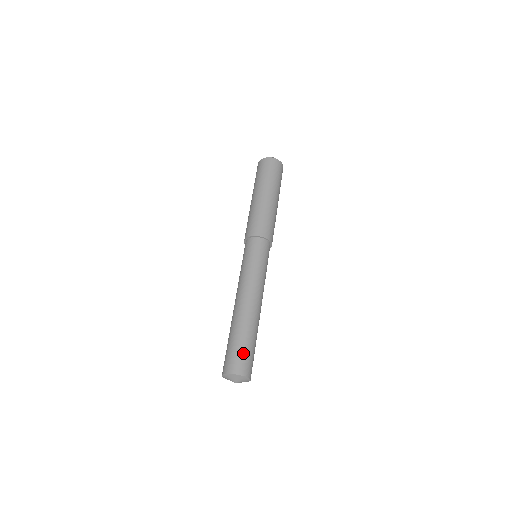
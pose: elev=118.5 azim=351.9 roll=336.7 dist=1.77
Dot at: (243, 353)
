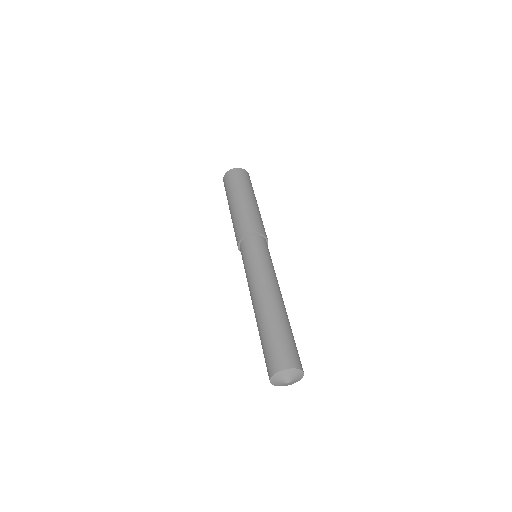
Dot at: (289, 345)
